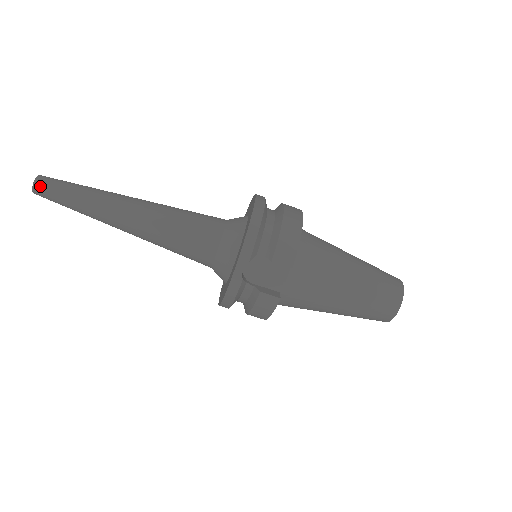
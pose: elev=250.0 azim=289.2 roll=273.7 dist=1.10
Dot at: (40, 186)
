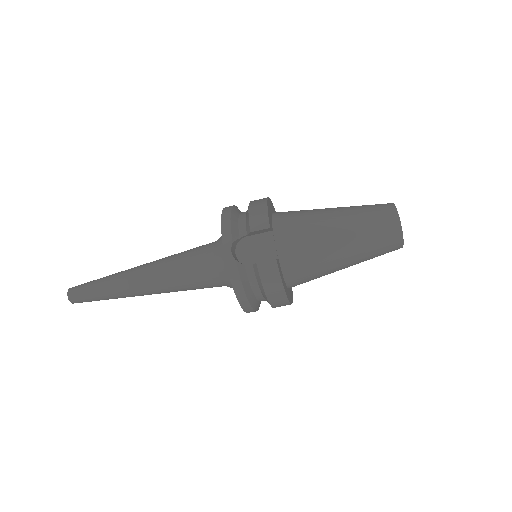
Dot at: (72, 293)
